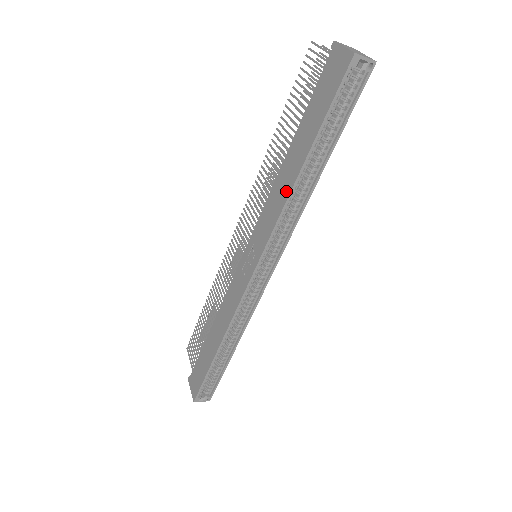
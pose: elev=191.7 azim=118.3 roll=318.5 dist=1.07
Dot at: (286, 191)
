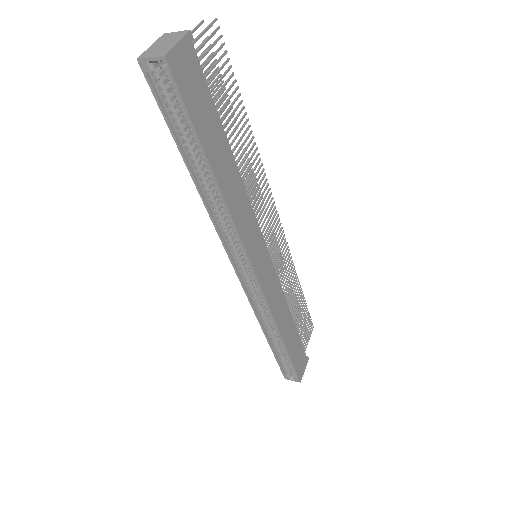
Dot at: (208, 201)
